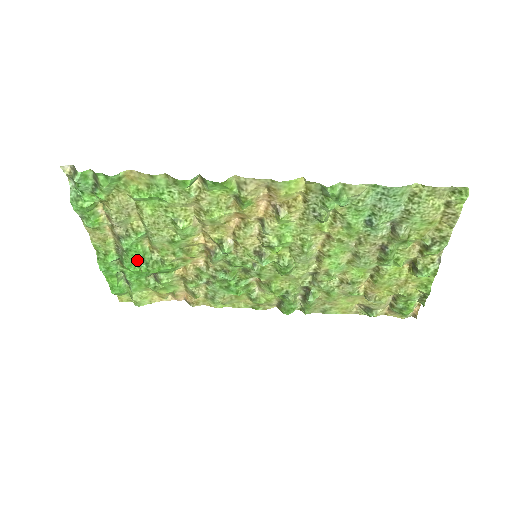
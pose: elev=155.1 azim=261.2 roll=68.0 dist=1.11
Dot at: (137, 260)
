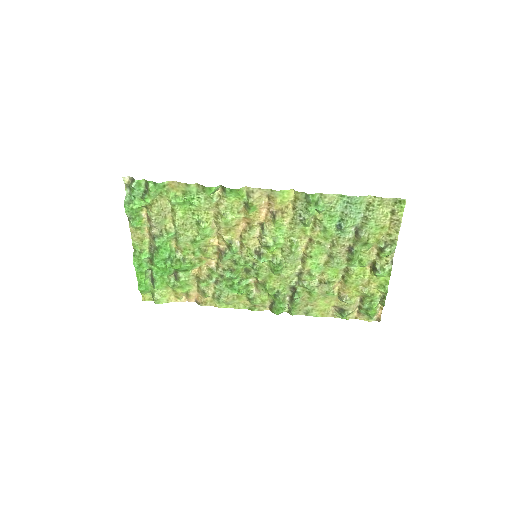
Dot at: (164, 257)
